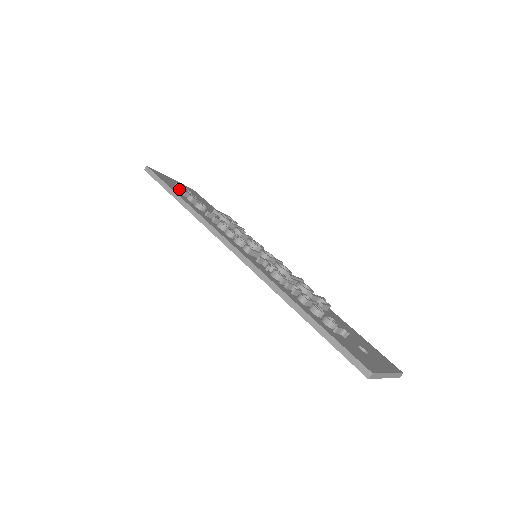
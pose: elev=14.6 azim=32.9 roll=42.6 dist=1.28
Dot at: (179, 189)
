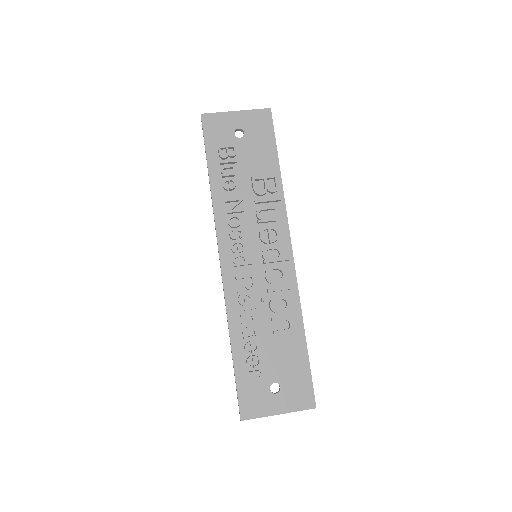
Dot at: (219, 155)
